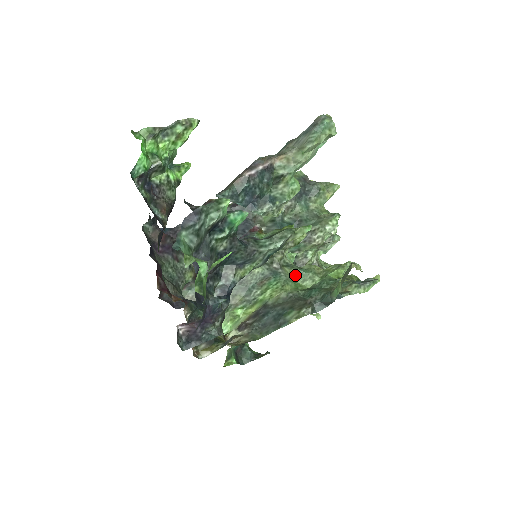
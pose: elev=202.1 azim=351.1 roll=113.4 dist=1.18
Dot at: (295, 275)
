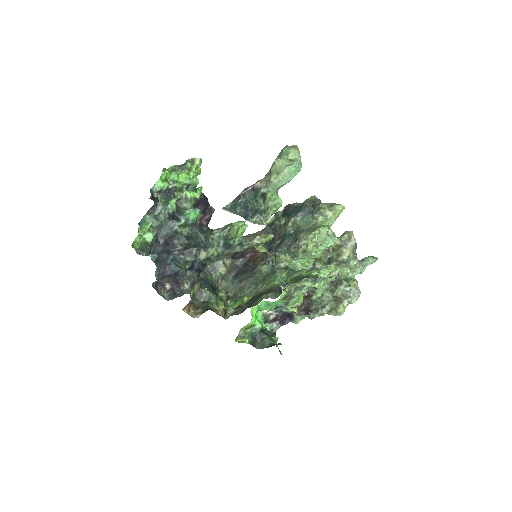
Dot at: (287, 275)
